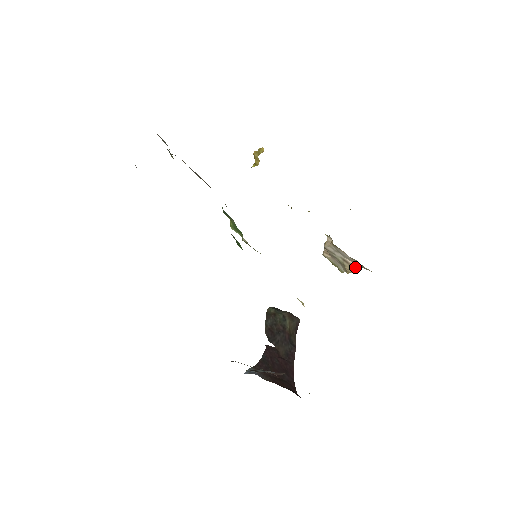
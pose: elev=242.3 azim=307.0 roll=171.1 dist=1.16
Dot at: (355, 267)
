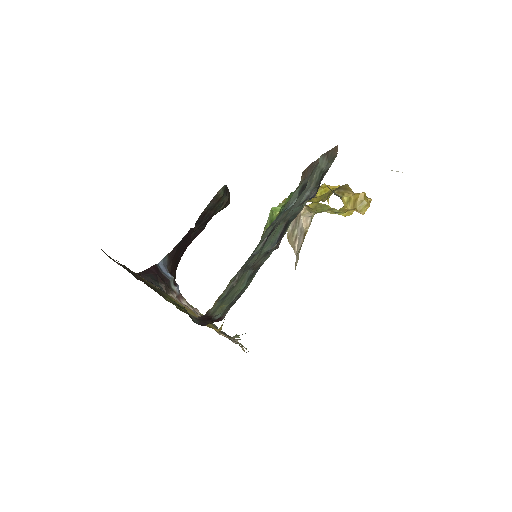
Dot at: (294, 248)
